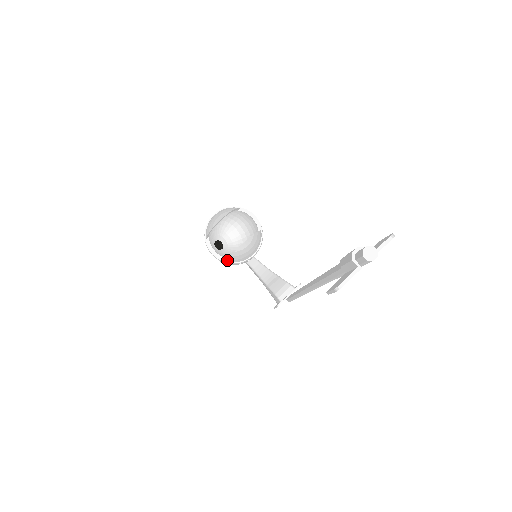
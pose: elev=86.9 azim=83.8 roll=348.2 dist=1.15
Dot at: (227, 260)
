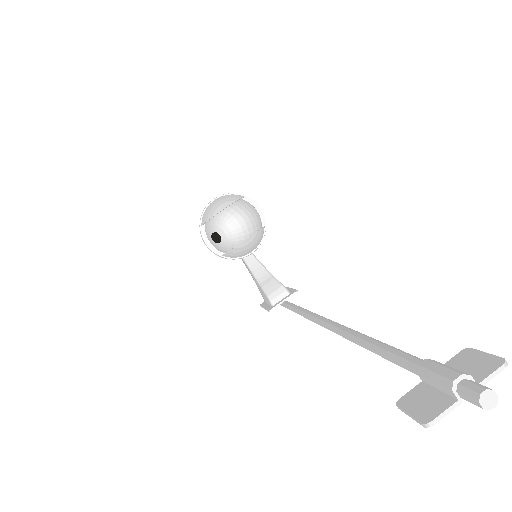
Dot at: (222, 254)
